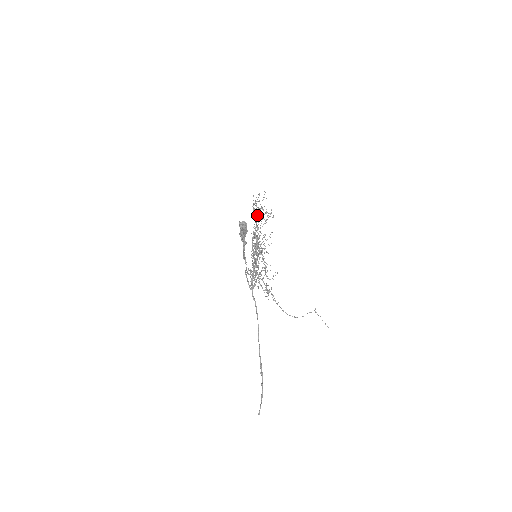
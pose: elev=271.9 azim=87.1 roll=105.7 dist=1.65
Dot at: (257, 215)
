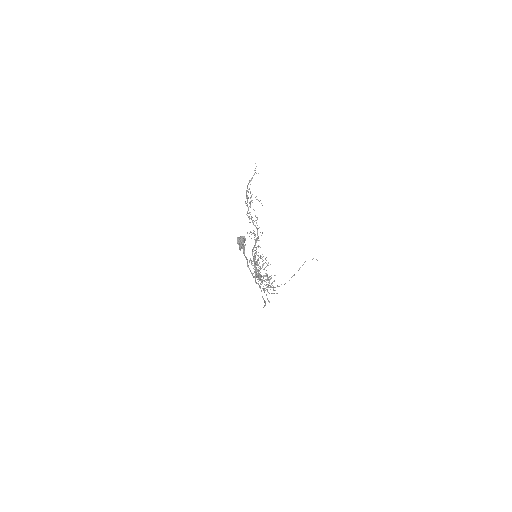
Dot at: (249, 182)
